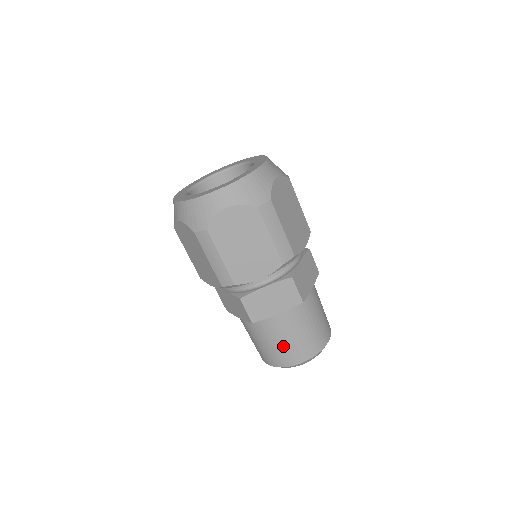
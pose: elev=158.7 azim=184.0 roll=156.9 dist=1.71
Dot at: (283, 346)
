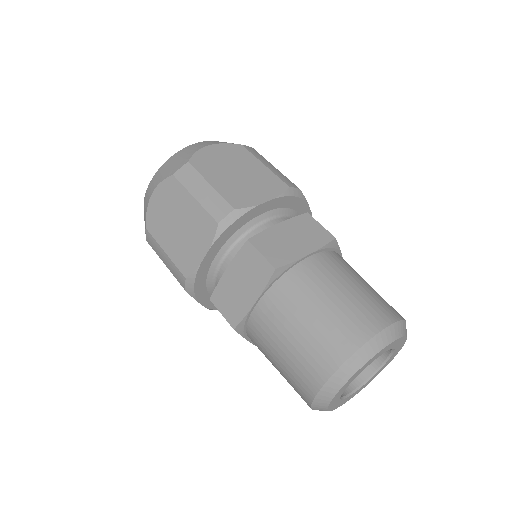
Dot at: (290, 356)
